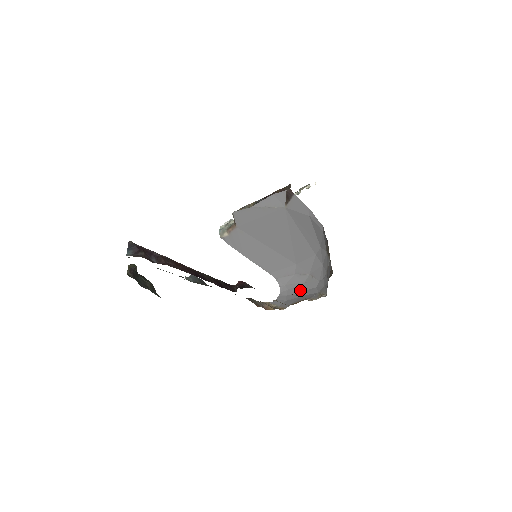
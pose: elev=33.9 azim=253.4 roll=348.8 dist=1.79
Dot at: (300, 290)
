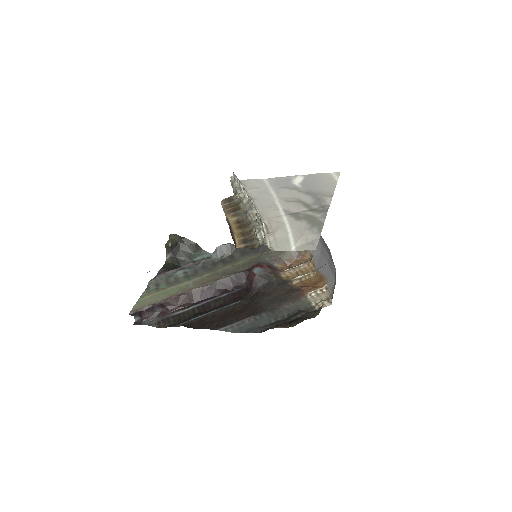
Dot at: (328, 253)
